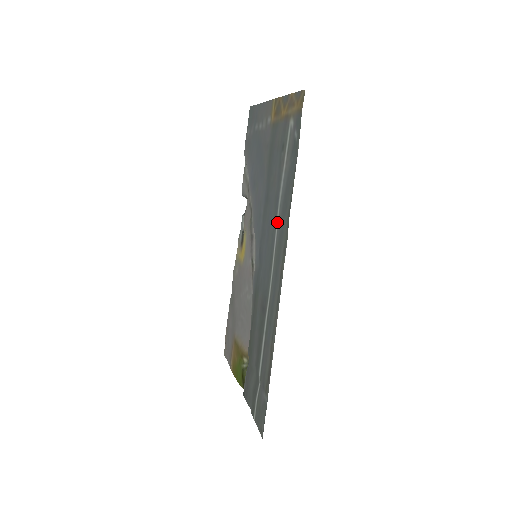
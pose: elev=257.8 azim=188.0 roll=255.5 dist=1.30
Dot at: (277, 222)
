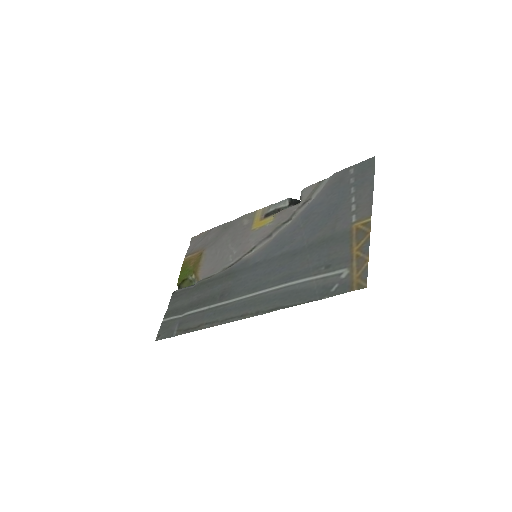
Dot at: (276, 287)
